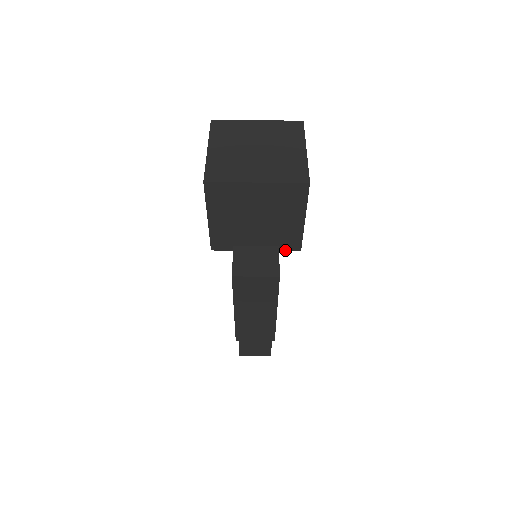
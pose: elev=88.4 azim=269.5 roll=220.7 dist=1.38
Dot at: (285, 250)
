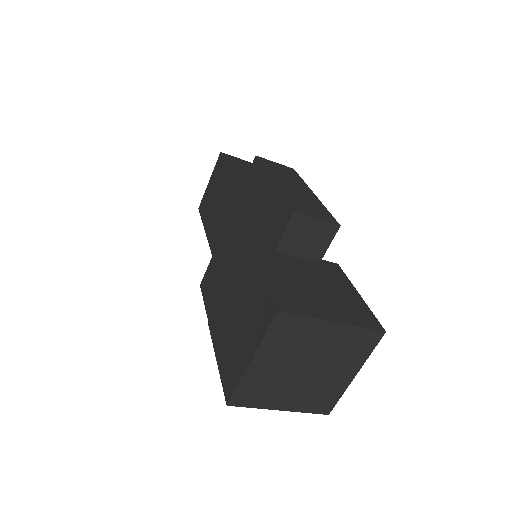
Dot at: occluded
